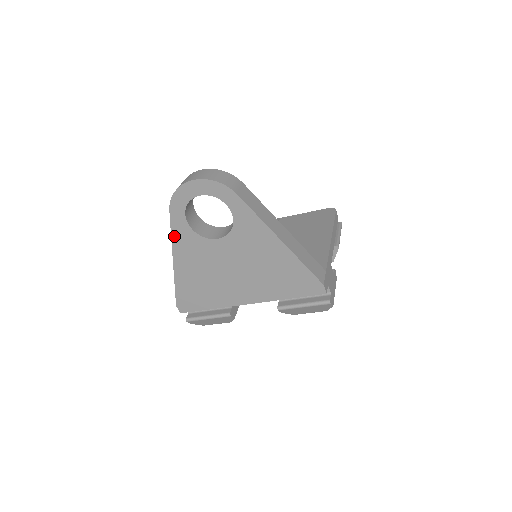
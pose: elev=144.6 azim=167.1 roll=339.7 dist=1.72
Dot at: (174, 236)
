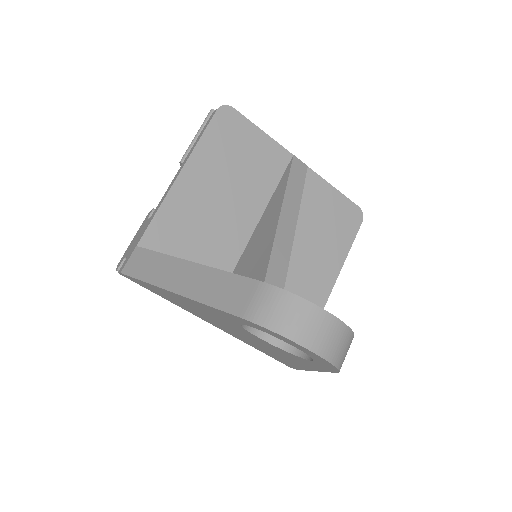
Dot at: (209, 307)
